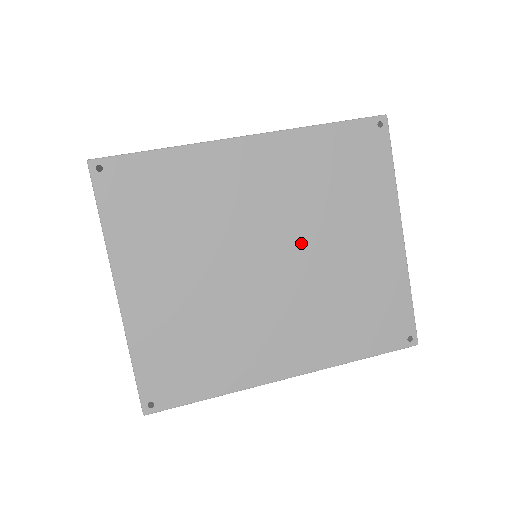
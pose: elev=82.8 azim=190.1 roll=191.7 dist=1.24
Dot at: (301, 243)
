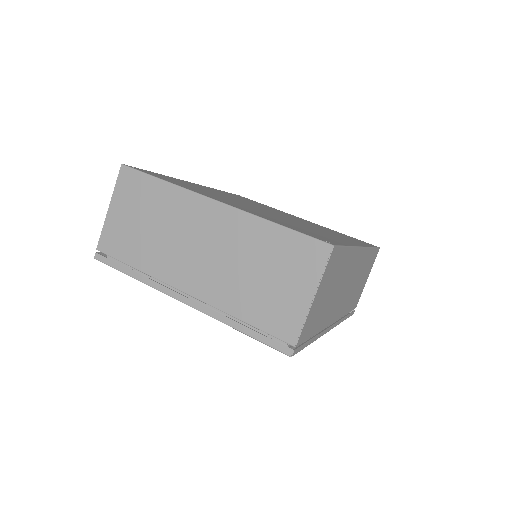
Dot at: occluded
